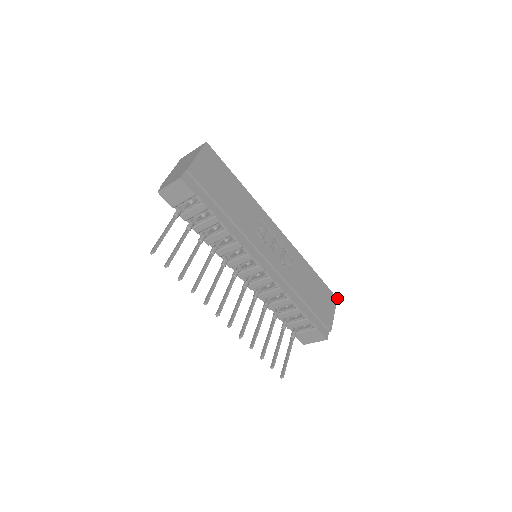
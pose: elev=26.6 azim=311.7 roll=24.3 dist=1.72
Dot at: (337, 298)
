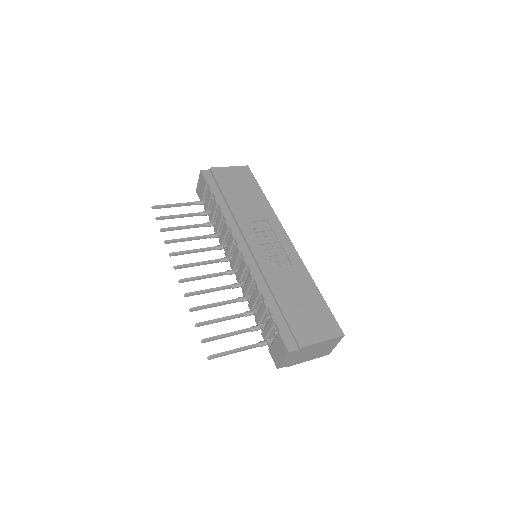
Dot at: occluded
